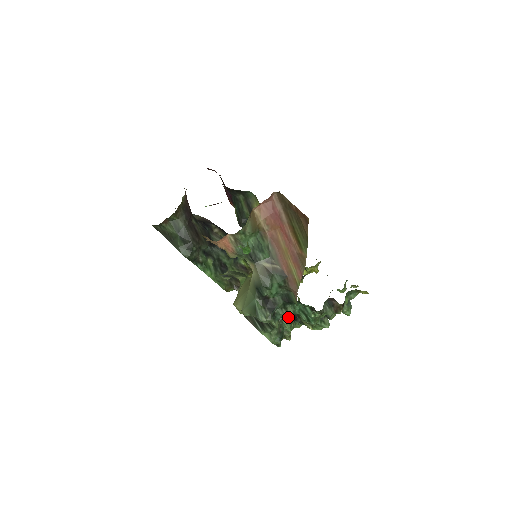
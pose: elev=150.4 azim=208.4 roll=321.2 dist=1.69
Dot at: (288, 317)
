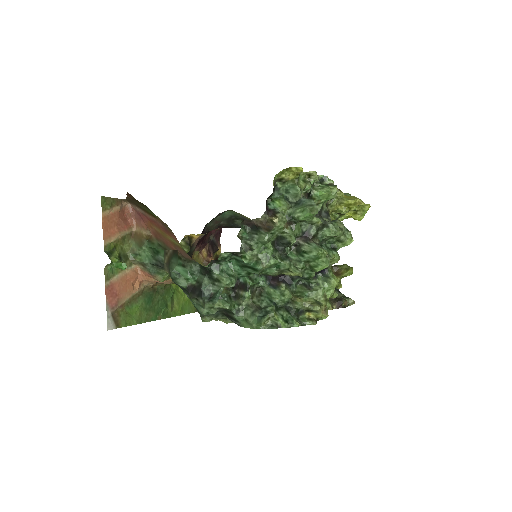
Dot at: (230, 286)
